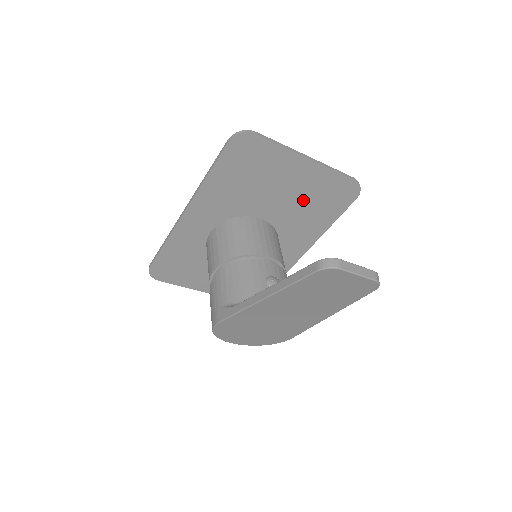
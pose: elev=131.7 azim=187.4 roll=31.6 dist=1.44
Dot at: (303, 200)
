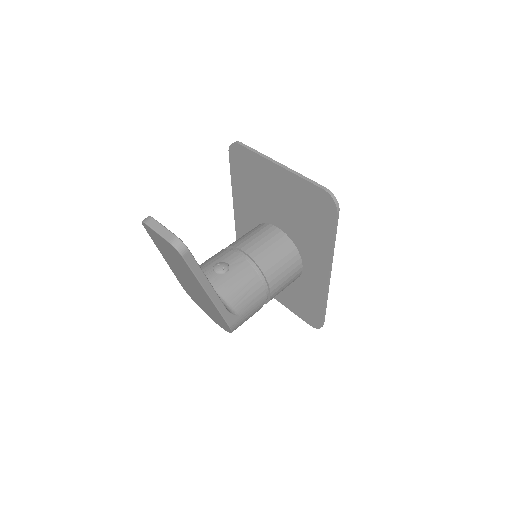
Dot at: (296, 210)
